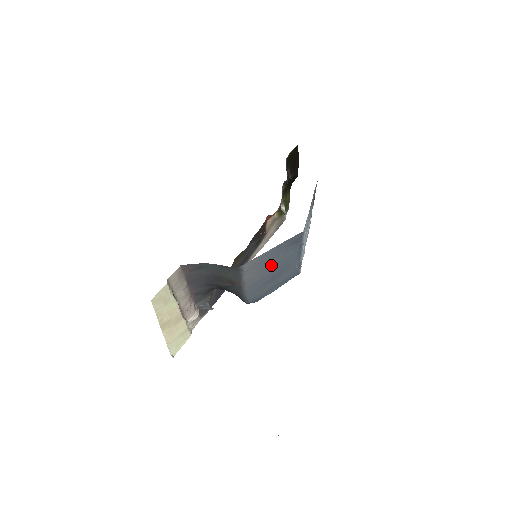
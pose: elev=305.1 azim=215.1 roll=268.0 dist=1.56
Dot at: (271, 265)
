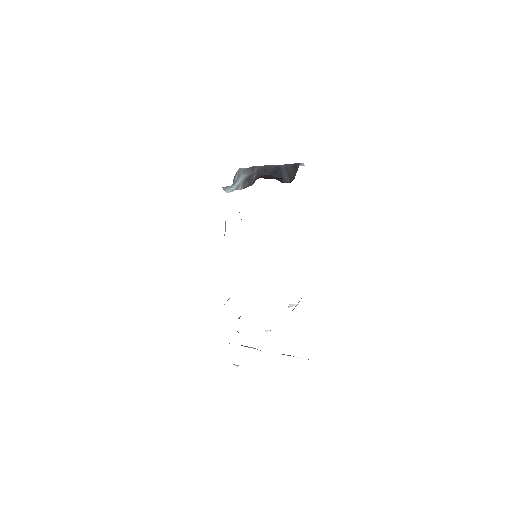
Dot at: occluded
